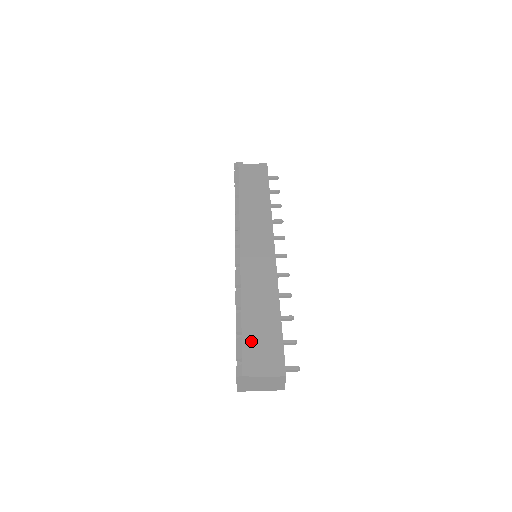
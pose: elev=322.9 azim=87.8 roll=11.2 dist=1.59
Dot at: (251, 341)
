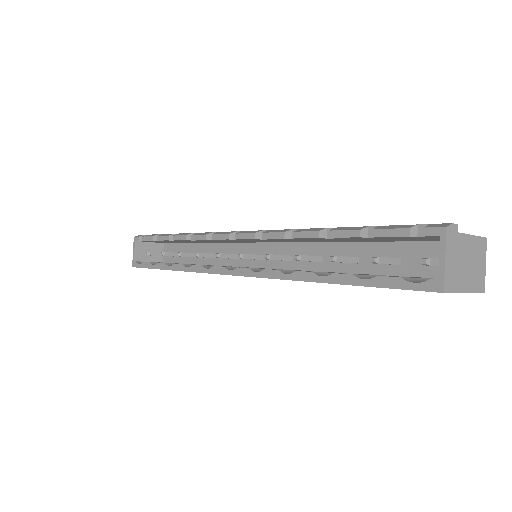
Dot at: occluded
